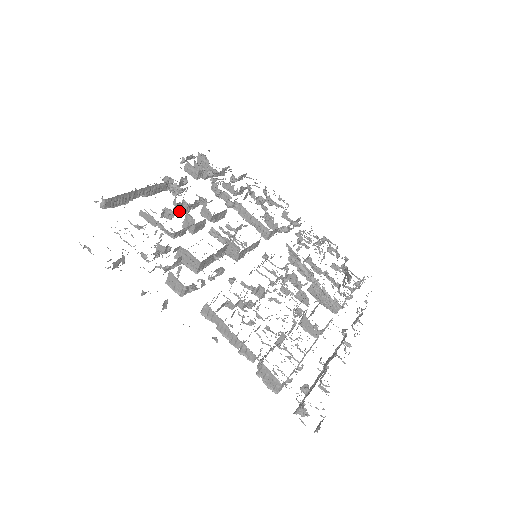
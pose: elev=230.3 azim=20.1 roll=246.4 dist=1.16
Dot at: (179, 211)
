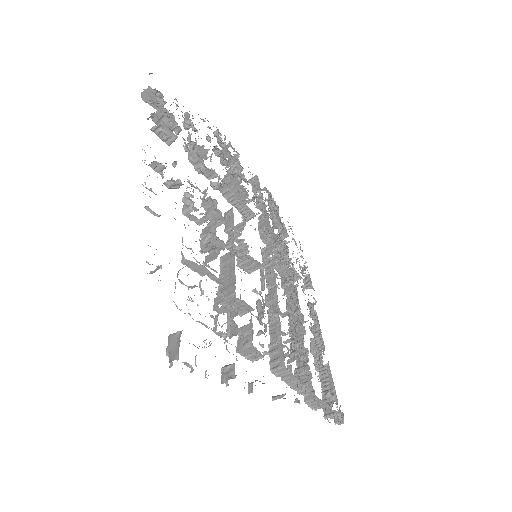
Dot at: occluded
